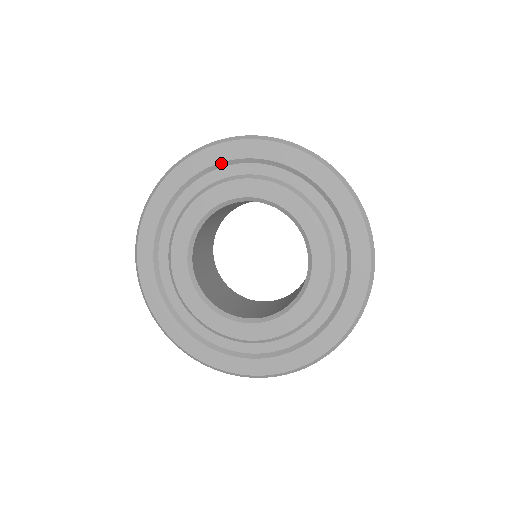
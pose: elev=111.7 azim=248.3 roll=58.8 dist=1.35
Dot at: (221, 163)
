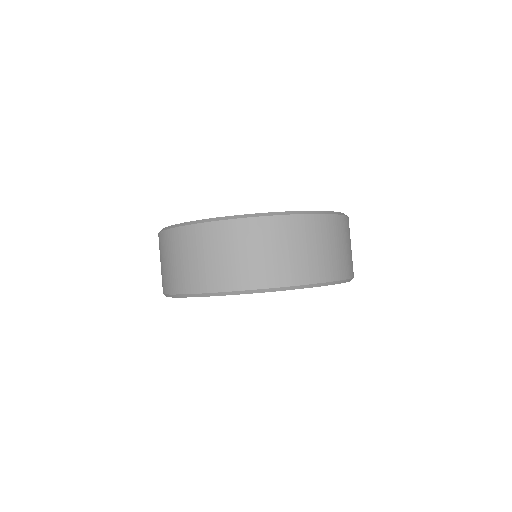
Dot at: occluded
